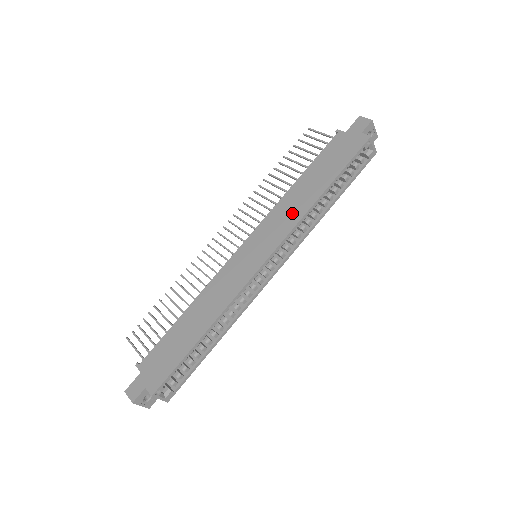
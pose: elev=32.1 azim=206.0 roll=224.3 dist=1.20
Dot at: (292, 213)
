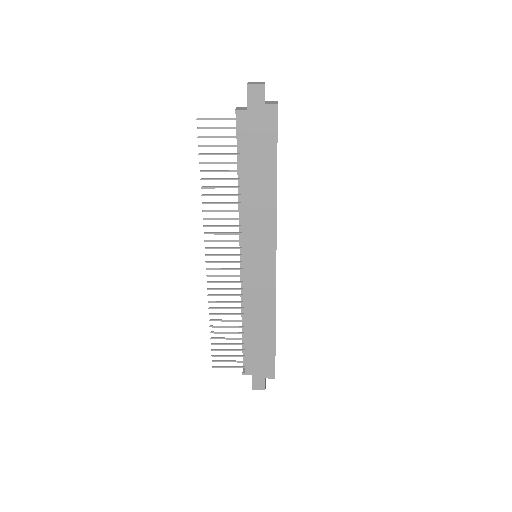
Dot at: (264, 214)
